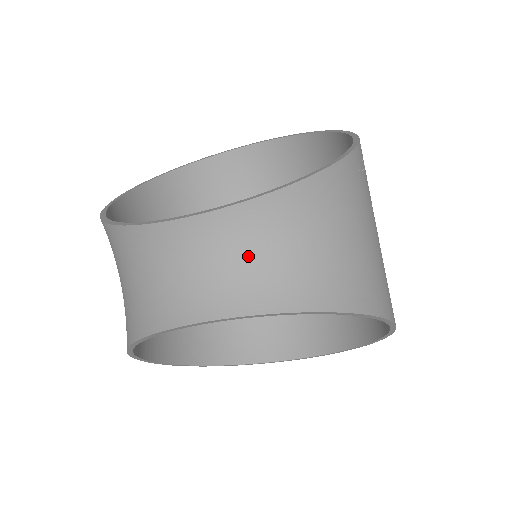
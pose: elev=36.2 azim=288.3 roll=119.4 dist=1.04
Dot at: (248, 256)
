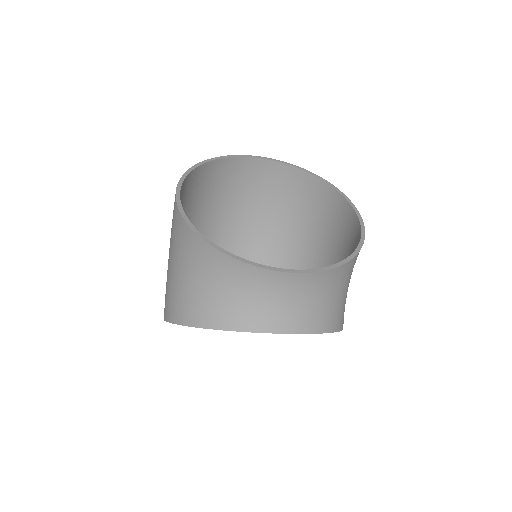
Dot at: (311, 299)
